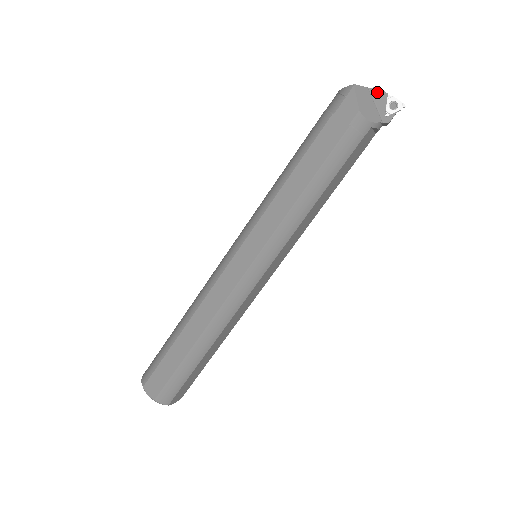
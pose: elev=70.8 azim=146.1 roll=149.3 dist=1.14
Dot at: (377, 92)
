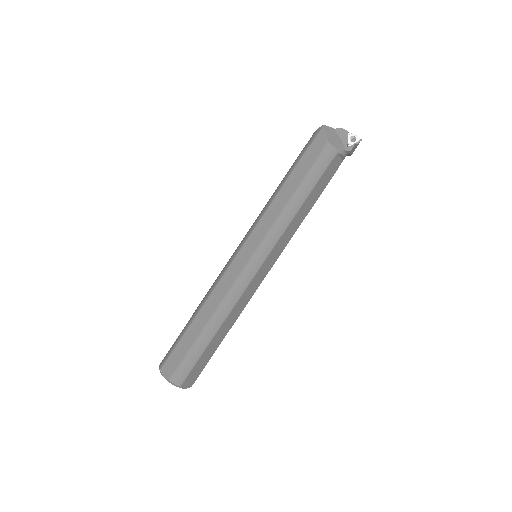
Dot at: (341, 131)
